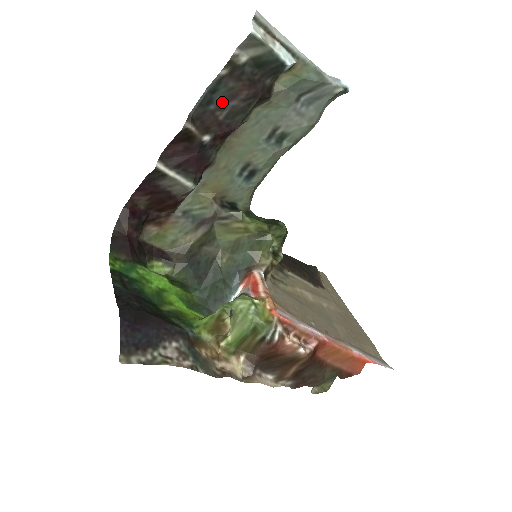
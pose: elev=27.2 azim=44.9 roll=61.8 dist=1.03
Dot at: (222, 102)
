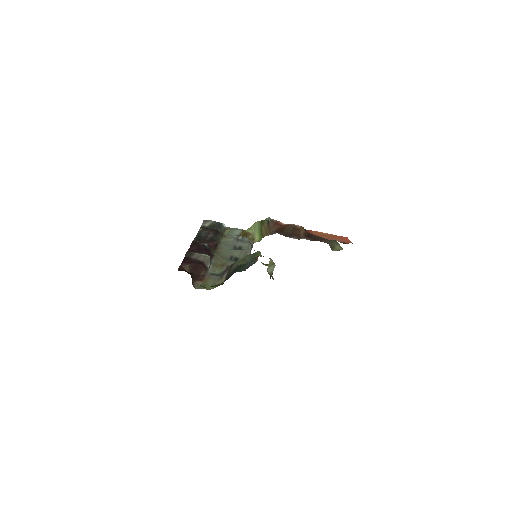
Dot at: (205, 237)
